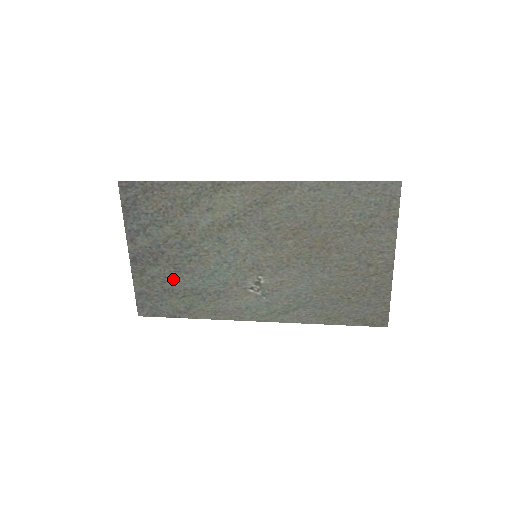
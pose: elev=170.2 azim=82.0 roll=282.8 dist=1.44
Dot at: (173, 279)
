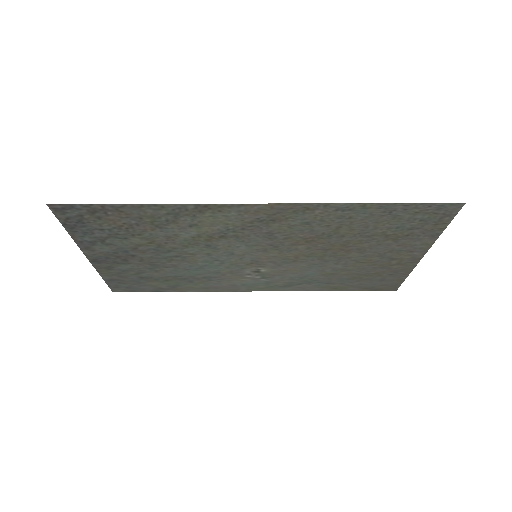
Dot at: (150, 271)
